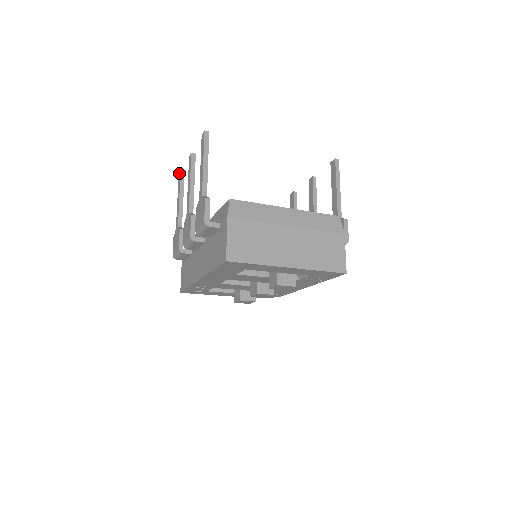
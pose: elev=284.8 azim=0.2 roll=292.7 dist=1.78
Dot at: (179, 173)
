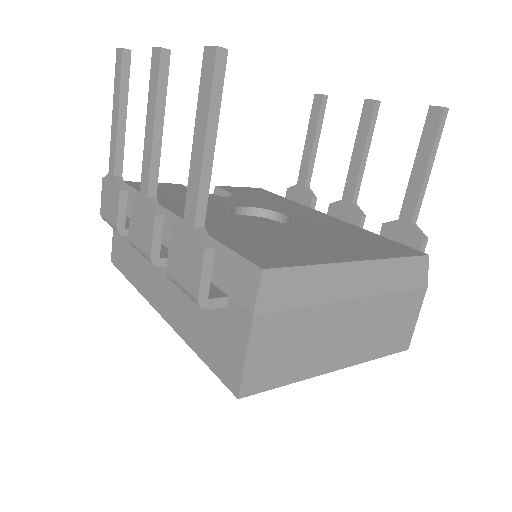
Dot at: occluded
